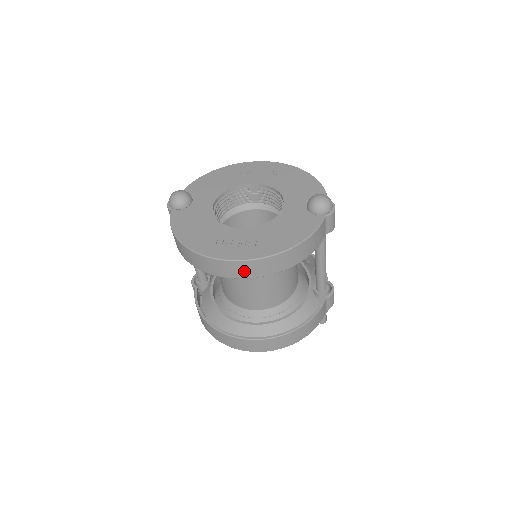
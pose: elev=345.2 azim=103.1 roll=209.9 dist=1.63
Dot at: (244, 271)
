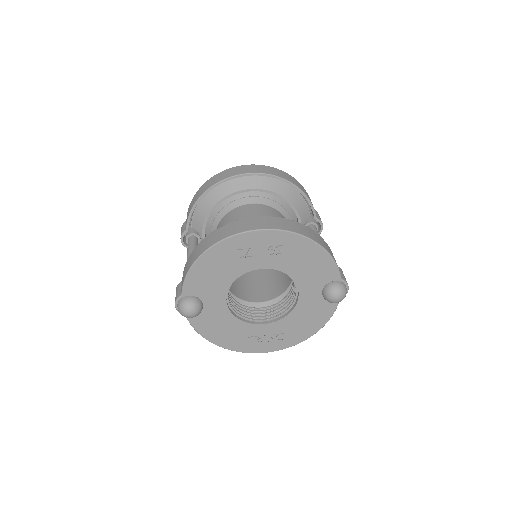
Dot at: occluded
